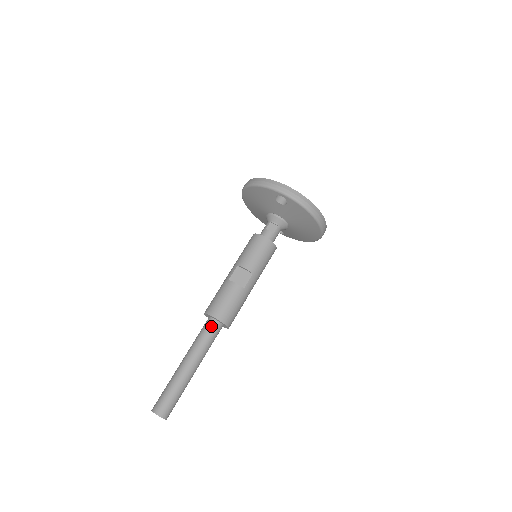
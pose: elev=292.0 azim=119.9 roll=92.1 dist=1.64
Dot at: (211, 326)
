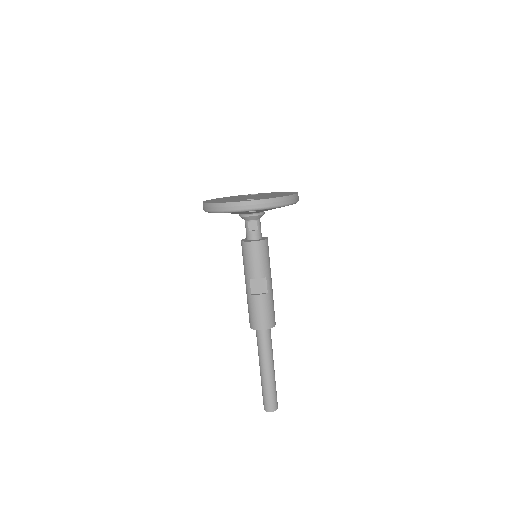
Dot at: (263, 335)
